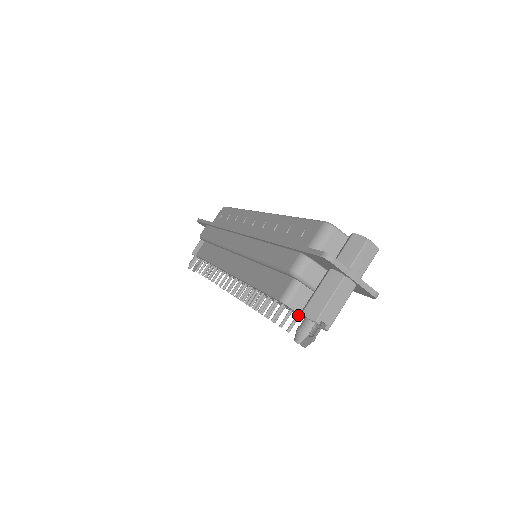
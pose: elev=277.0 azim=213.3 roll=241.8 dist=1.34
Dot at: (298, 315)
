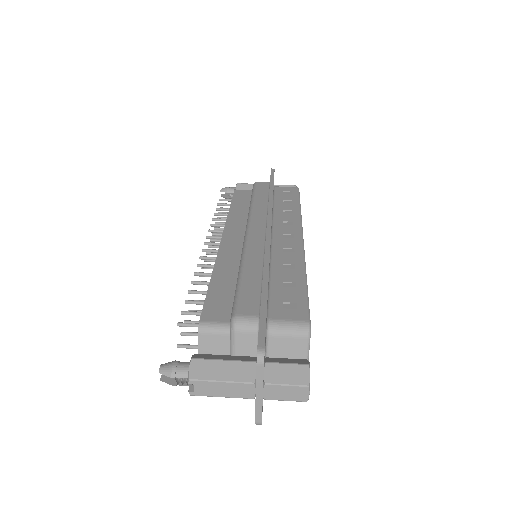
Dot at: occluded
